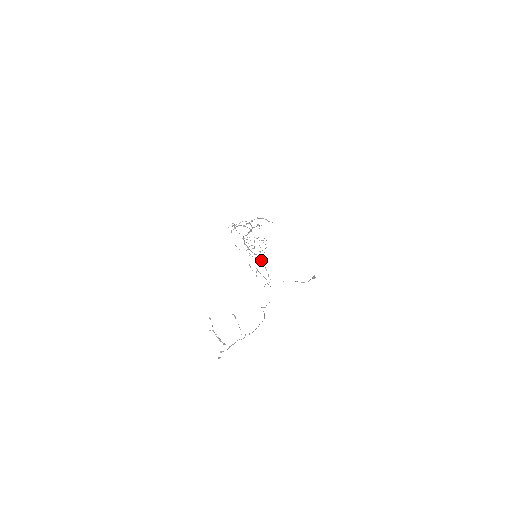
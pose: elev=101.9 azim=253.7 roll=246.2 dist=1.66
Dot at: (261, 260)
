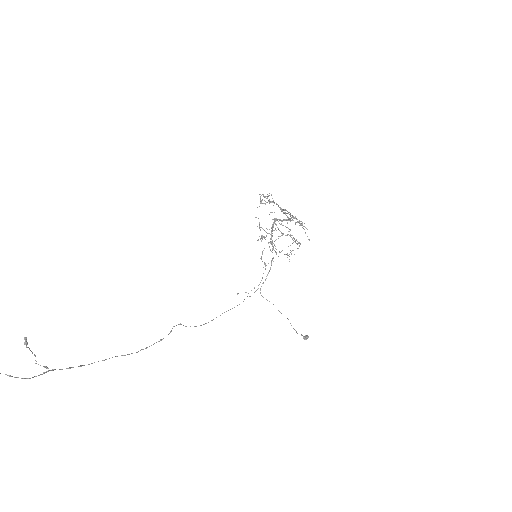
Dot at: occluded
